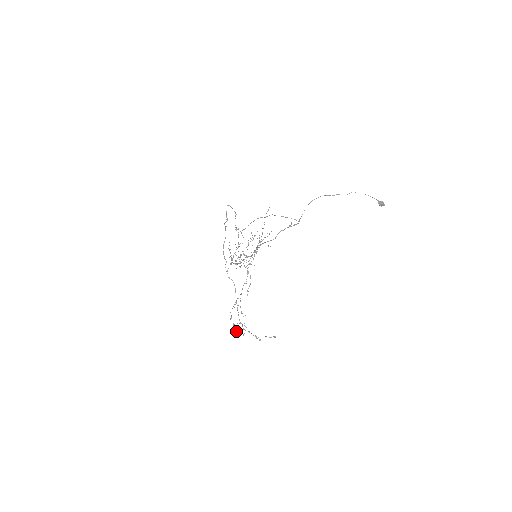
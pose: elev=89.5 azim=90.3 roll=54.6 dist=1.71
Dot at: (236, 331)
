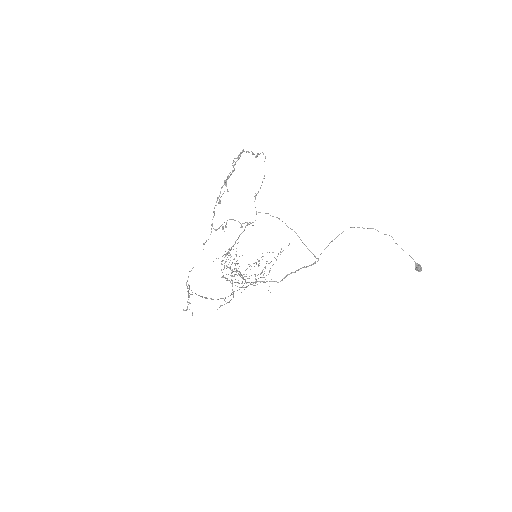
Dot at: occluded
